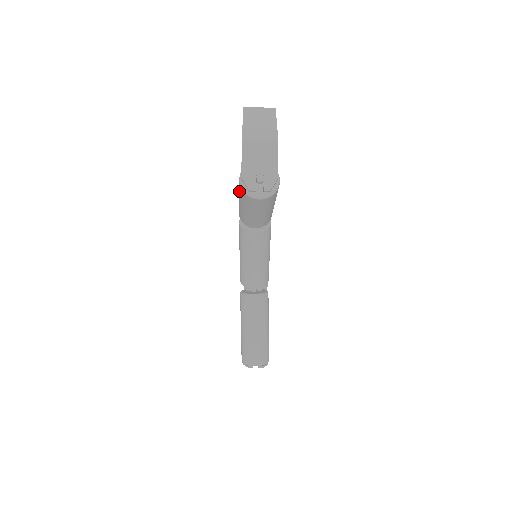
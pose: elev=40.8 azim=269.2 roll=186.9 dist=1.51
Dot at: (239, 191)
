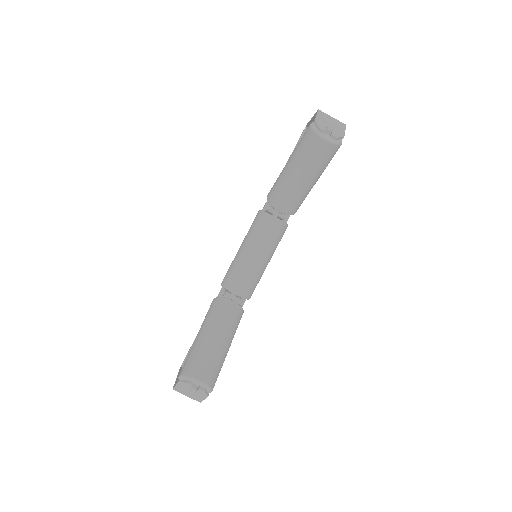
Dot at: (300, 141)
